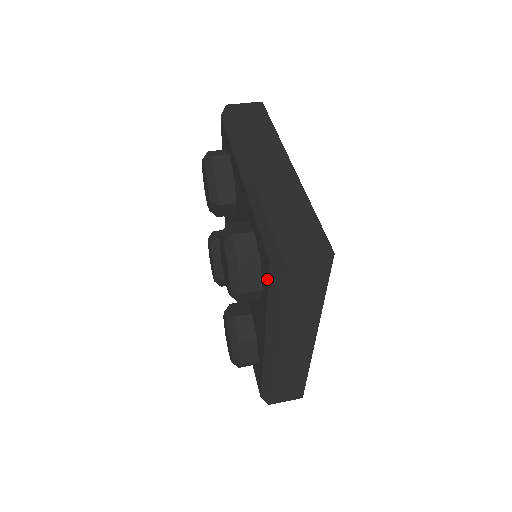
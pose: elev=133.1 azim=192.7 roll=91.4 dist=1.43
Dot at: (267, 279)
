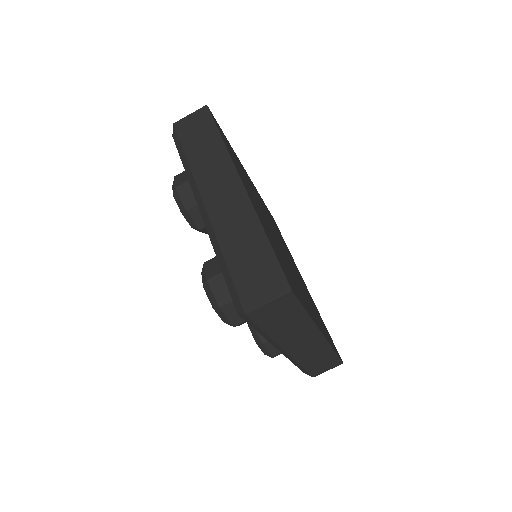
Dot at: occluded
